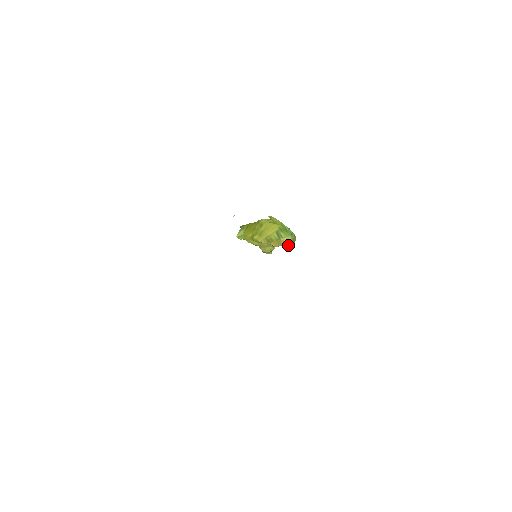
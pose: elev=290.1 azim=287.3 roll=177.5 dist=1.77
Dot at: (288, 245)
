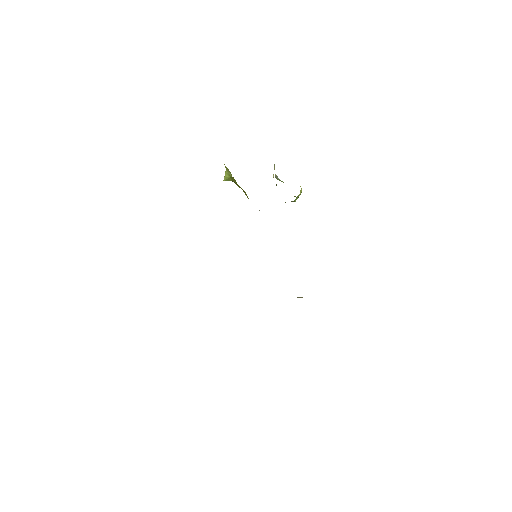
Dot at: occluded
